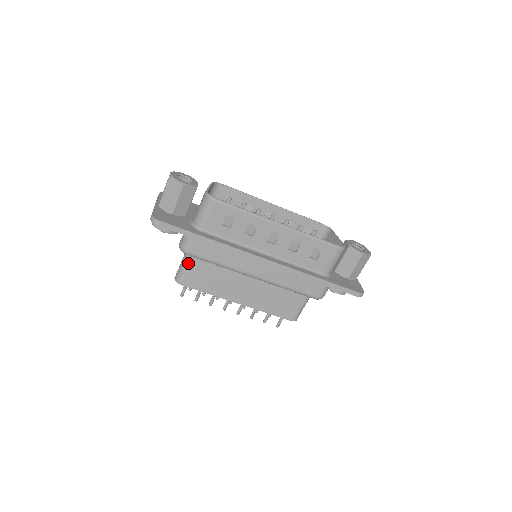
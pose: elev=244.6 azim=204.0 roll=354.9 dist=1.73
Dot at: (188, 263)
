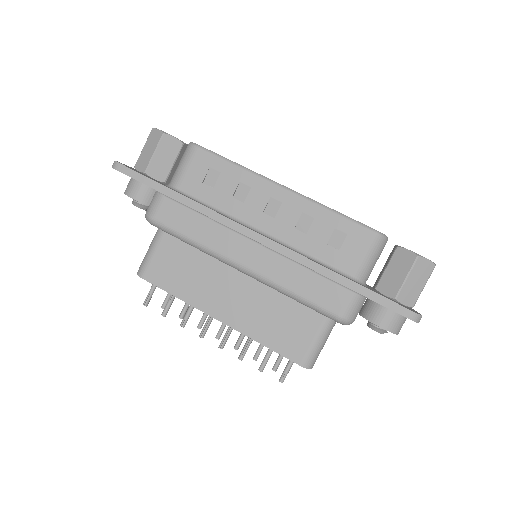
Dot at: (155, 244)
